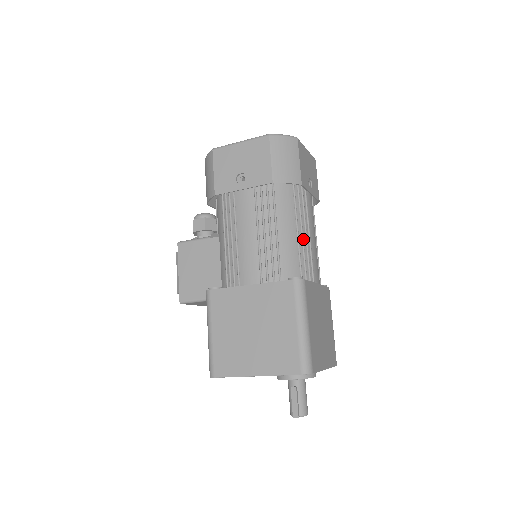
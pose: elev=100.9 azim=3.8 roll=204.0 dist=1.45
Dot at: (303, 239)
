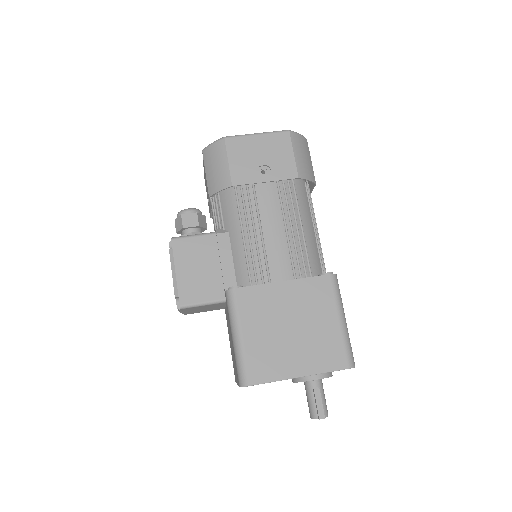
Dot at: (318, 237)
